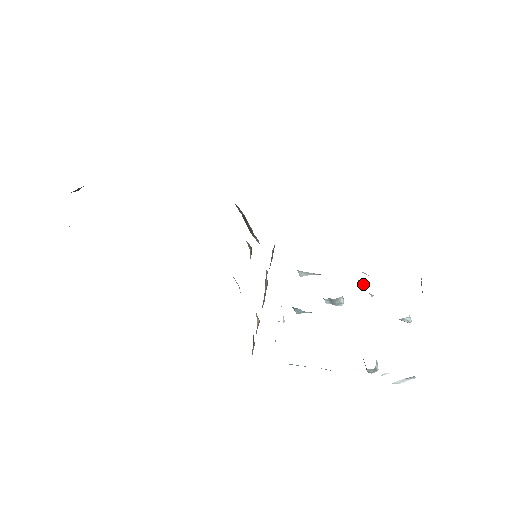
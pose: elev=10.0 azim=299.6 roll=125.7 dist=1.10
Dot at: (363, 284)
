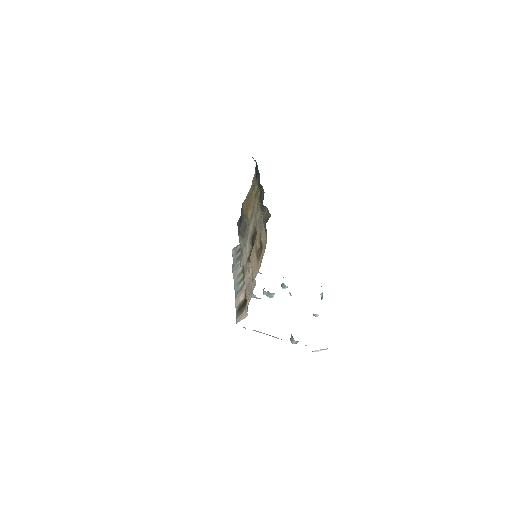
Dot at: (285, 286)
